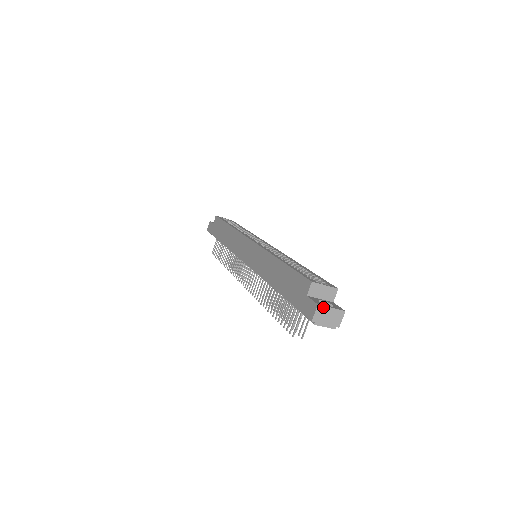
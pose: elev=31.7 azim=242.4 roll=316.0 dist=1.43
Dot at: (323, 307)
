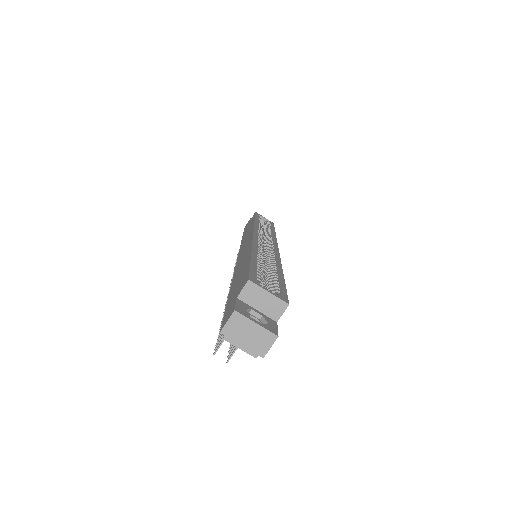
Dot at: (242, 317)
